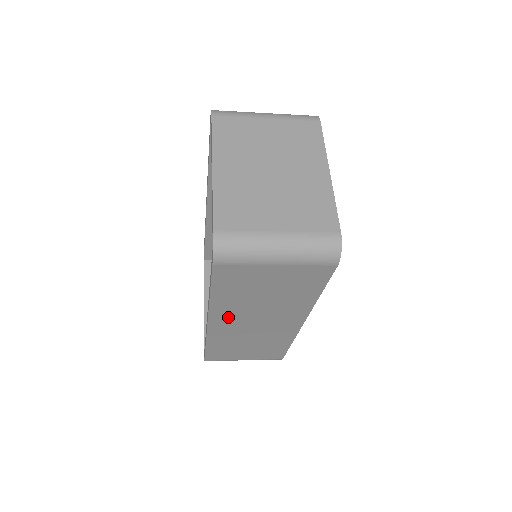
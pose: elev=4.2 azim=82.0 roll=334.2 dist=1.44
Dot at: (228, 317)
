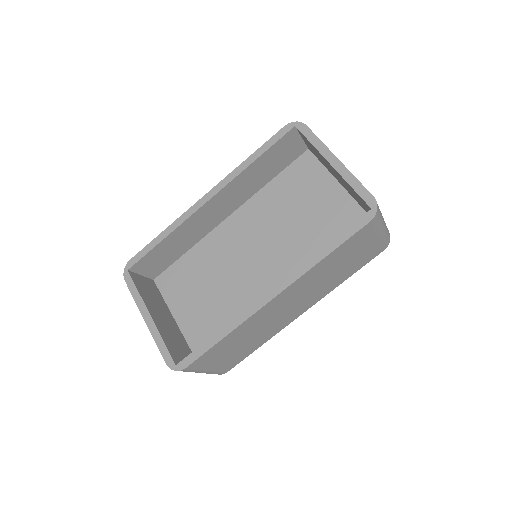
Dot at: (293, 291)
